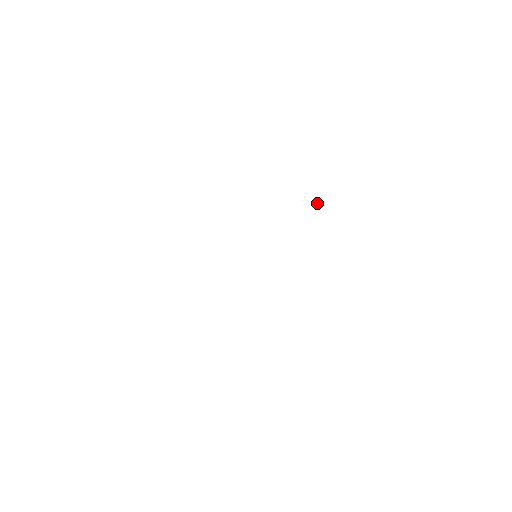
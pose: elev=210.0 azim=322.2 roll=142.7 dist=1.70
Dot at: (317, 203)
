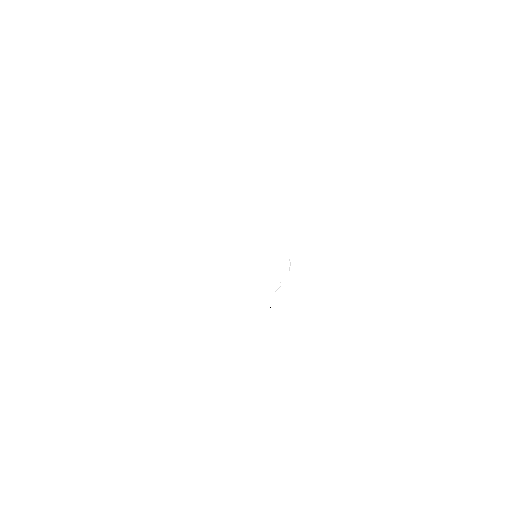
Dot at: occluded
